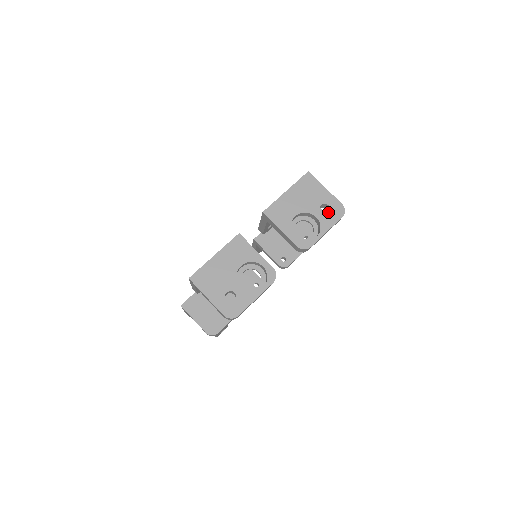
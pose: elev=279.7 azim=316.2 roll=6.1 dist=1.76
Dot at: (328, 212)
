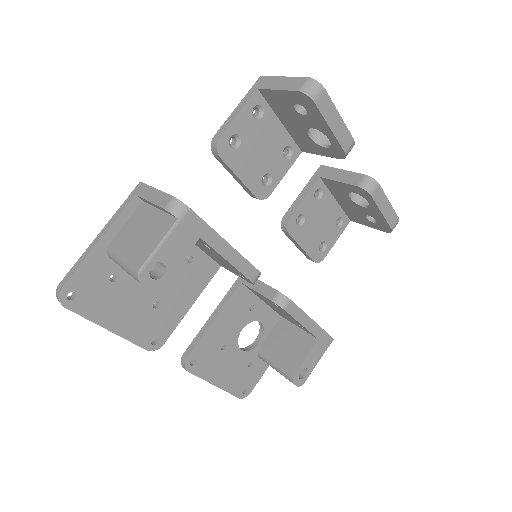
Dot at: occluded
